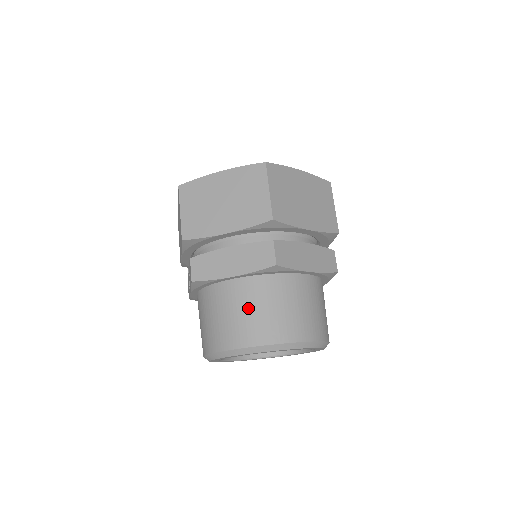
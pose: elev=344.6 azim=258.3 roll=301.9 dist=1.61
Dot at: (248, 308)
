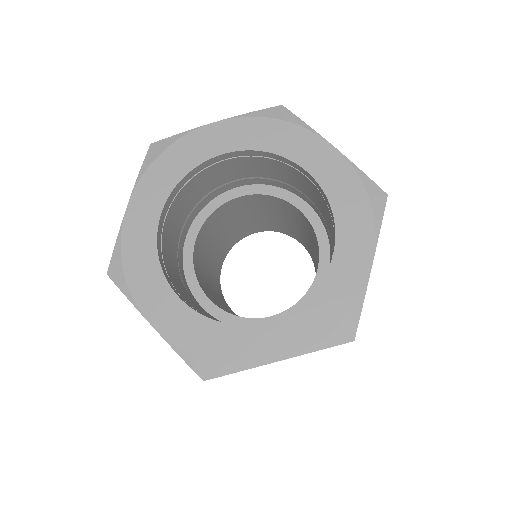
Dot at: occluded
